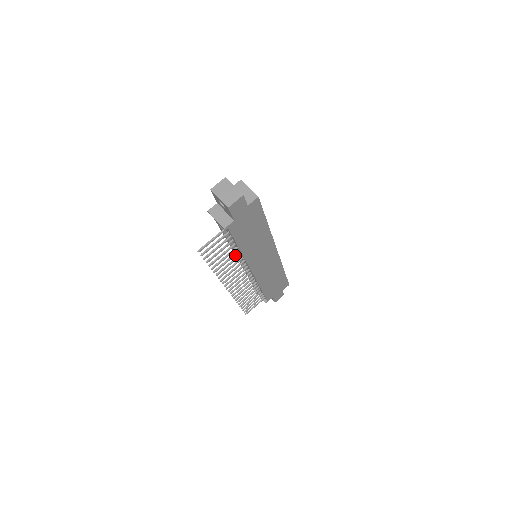
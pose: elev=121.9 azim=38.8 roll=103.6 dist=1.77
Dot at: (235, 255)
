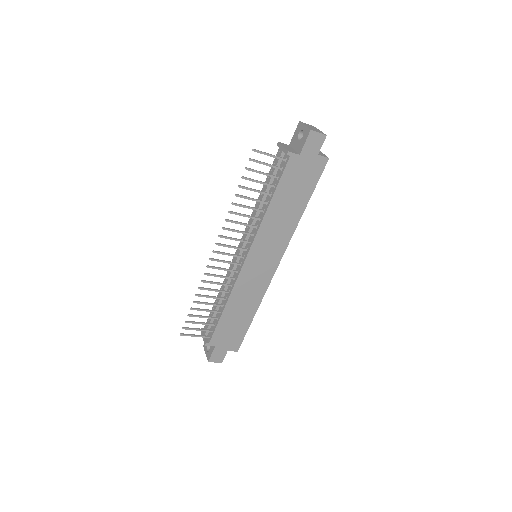
Dot at: (258, 210)
